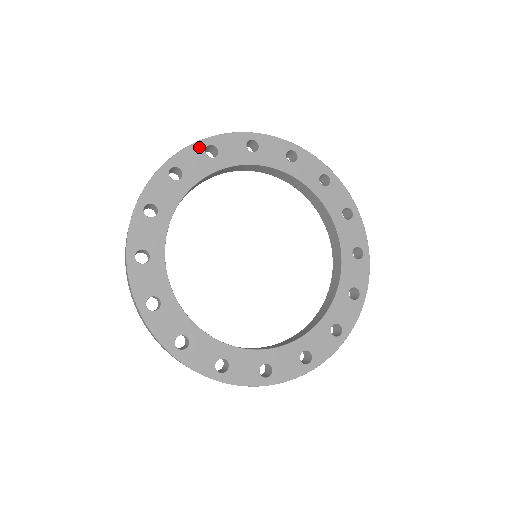
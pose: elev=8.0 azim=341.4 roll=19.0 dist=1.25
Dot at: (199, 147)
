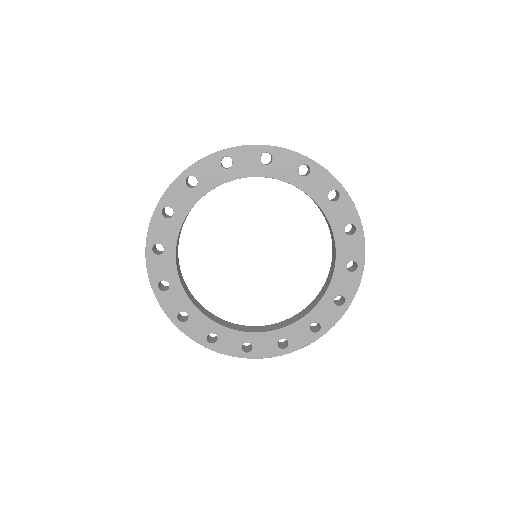
Dot at: (215, 158)
